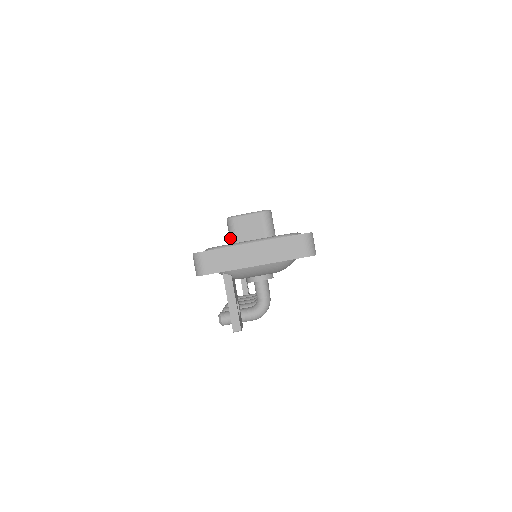
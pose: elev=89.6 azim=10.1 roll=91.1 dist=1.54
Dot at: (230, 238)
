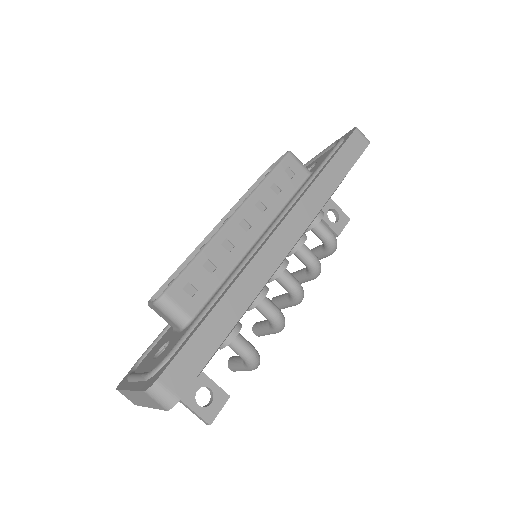
Dot at: occluded
